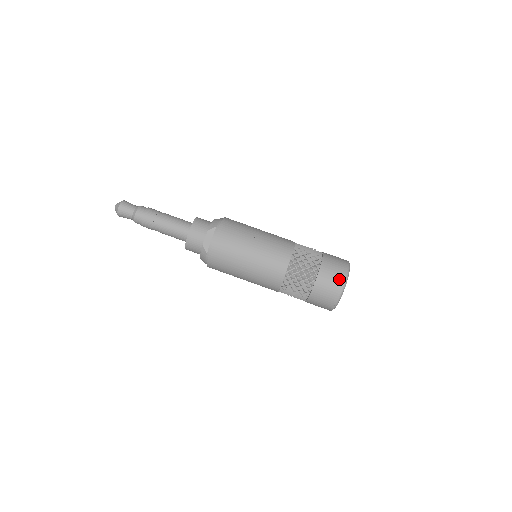
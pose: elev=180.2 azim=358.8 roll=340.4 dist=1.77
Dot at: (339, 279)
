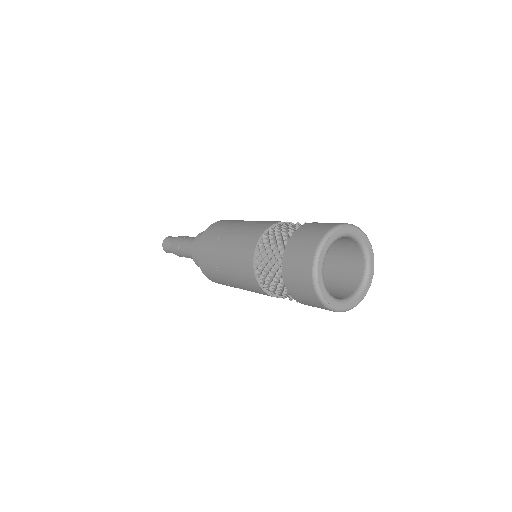
Dot at: (306, 259)
